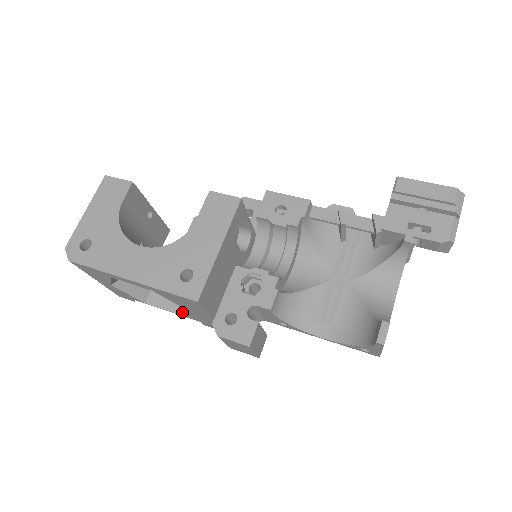
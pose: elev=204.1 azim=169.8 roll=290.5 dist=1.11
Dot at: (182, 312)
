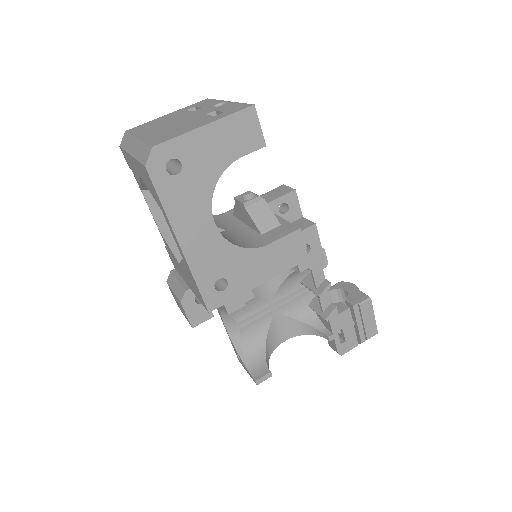
Dot at: (167, 240)
